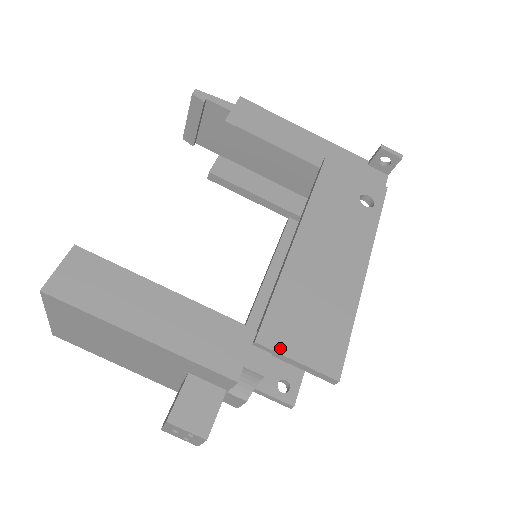
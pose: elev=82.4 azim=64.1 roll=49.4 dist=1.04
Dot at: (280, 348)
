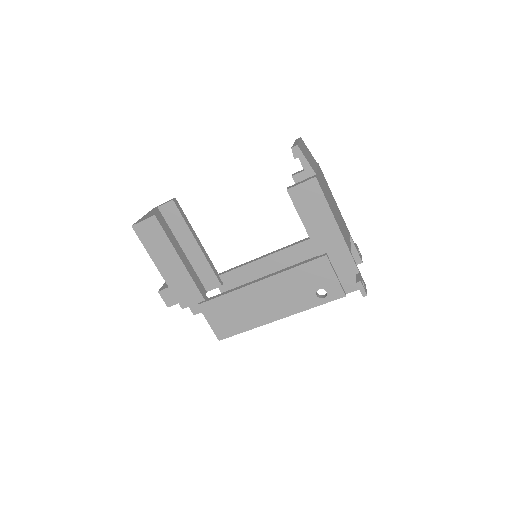
Dot at: (206, 314)
